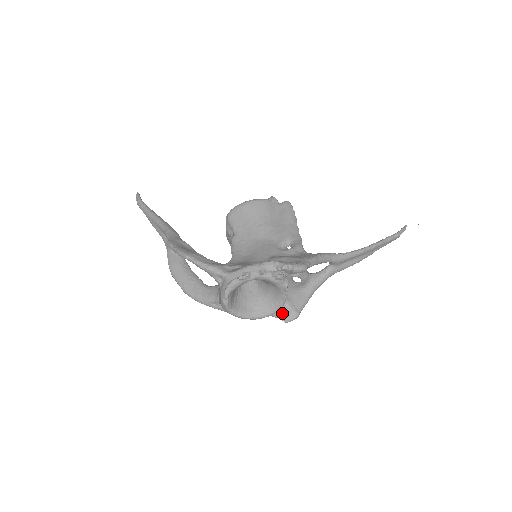
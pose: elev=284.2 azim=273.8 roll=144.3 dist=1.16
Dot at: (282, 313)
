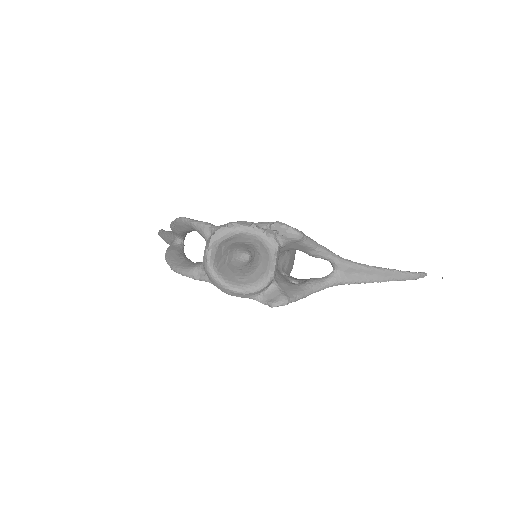
Dot at: (270, 297)
